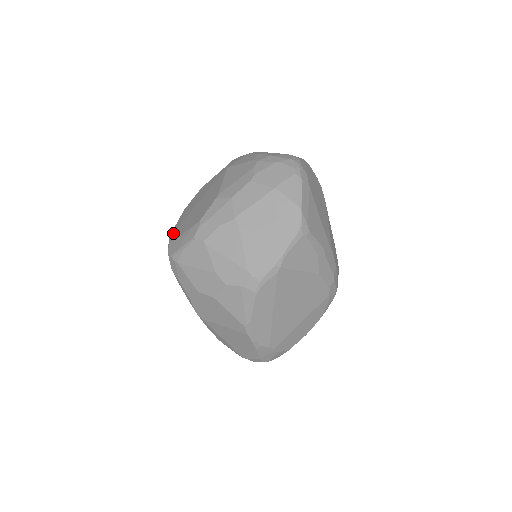
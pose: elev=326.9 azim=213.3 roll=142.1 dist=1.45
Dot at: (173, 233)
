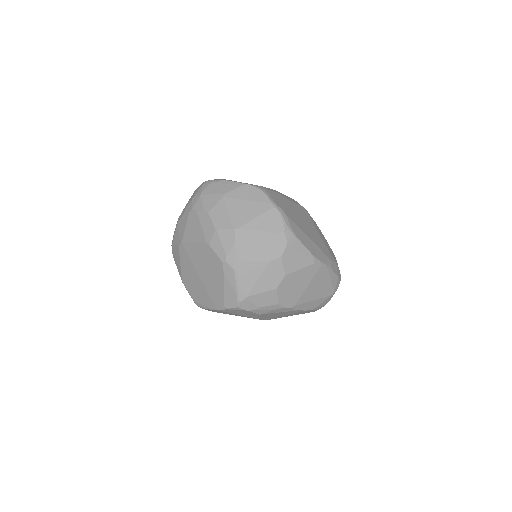
Dot at: (216, 305)
